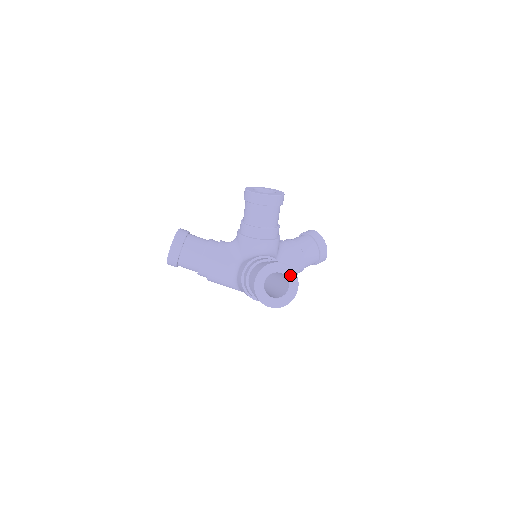
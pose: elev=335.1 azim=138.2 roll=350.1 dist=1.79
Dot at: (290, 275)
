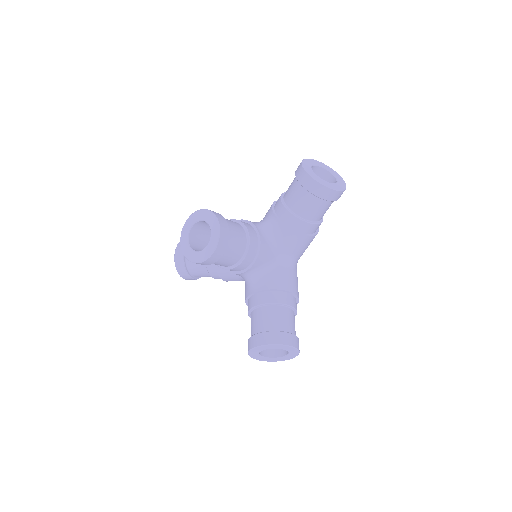
Dot at: (278, 347)
